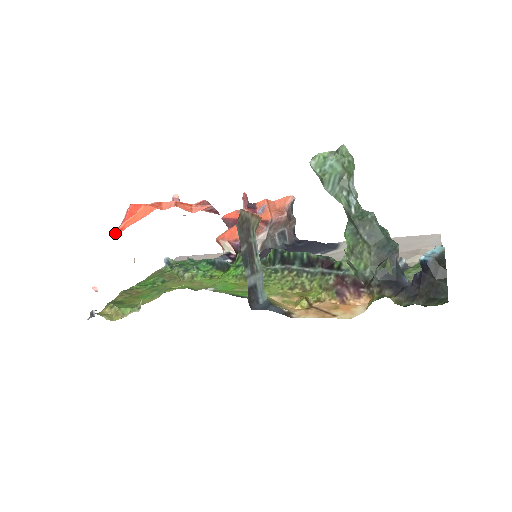
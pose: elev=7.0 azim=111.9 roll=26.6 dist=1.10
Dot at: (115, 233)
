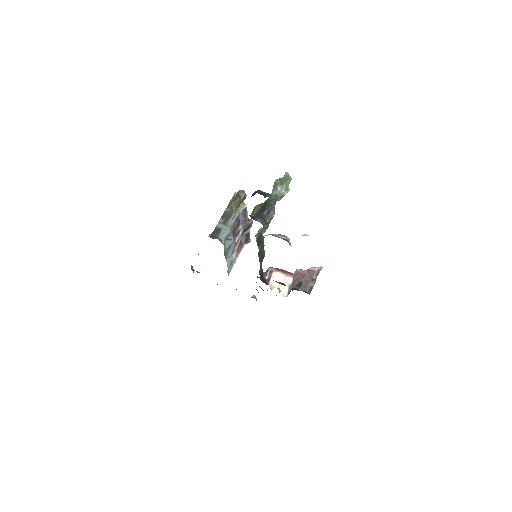
Dot at: occluded
